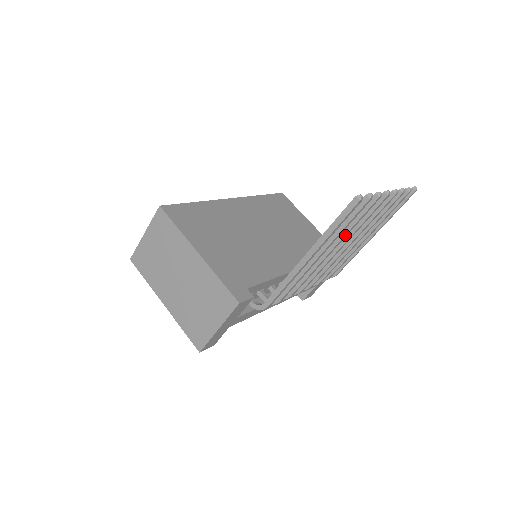
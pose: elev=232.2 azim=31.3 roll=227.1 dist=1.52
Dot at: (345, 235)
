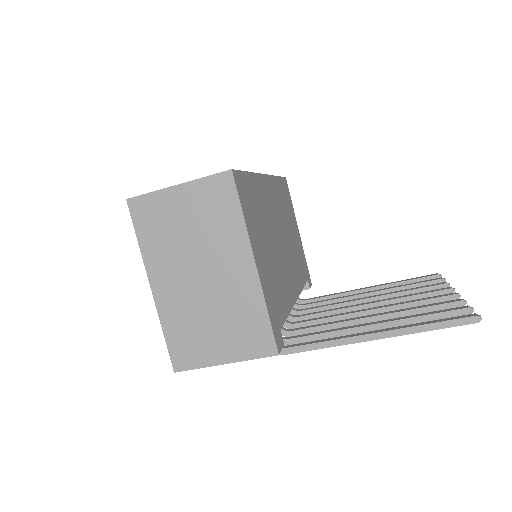
Dot at: occluded
